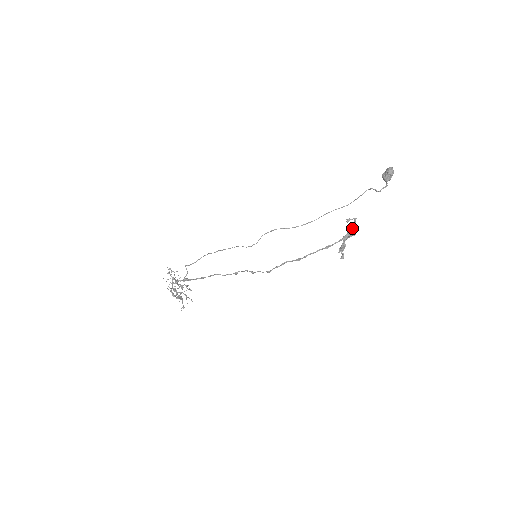
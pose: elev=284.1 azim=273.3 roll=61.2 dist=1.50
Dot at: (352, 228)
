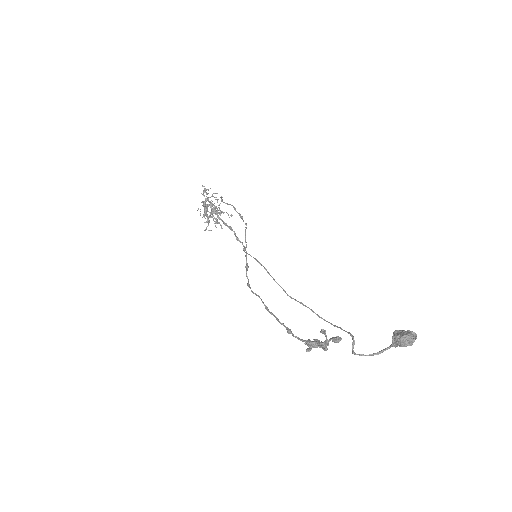
Dot at: (334, 338)
